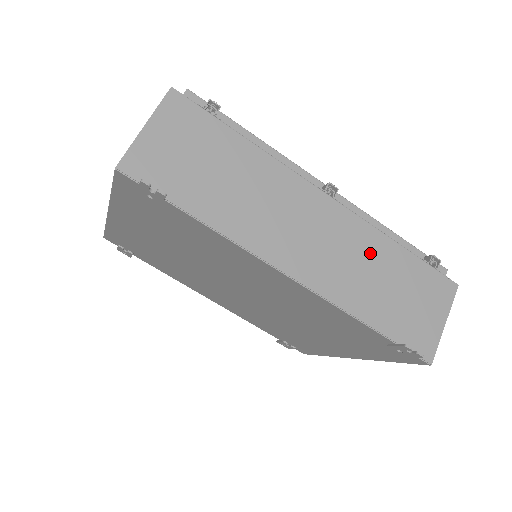
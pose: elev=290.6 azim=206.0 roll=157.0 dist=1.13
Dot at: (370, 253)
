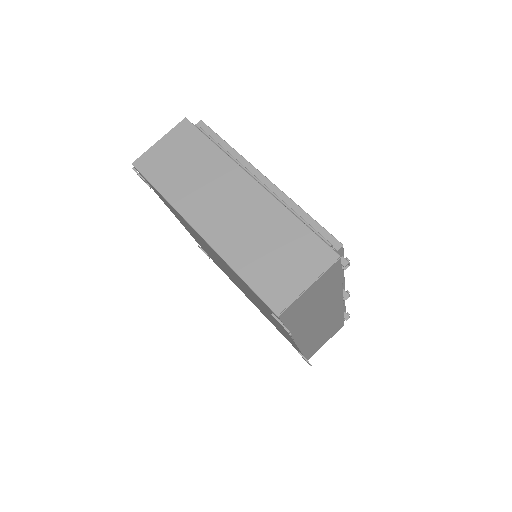
Dot at: (331, 322)
